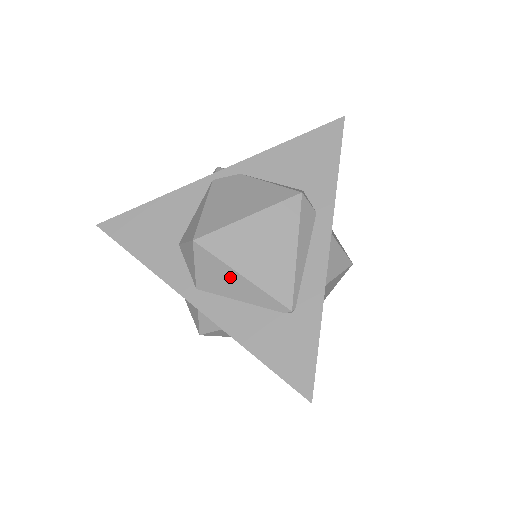
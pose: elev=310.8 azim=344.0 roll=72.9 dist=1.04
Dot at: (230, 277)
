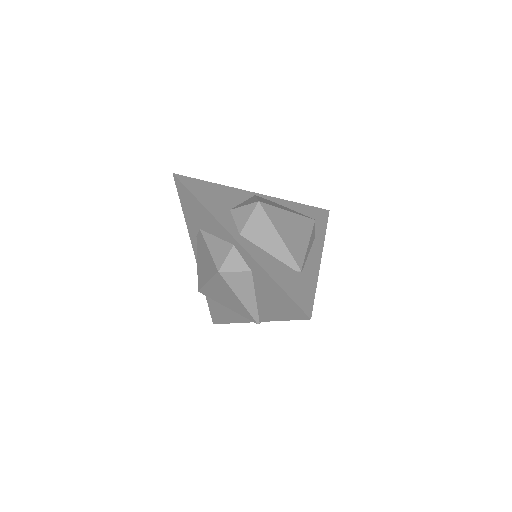
Dot at: (270, 234)
